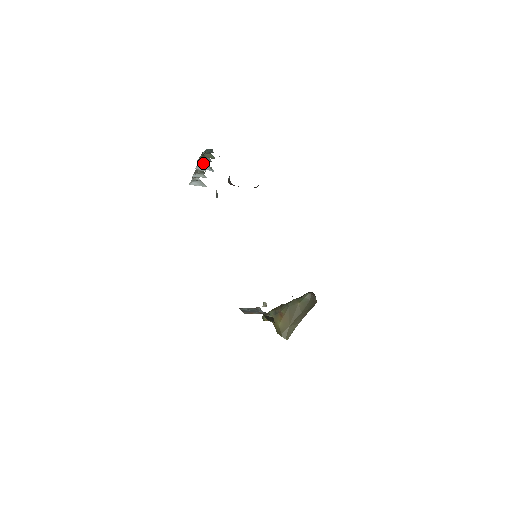
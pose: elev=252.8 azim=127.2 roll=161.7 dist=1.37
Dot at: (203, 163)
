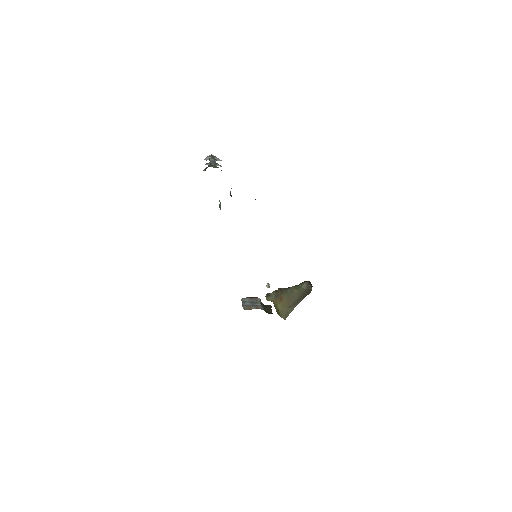
Dot at: occluded
